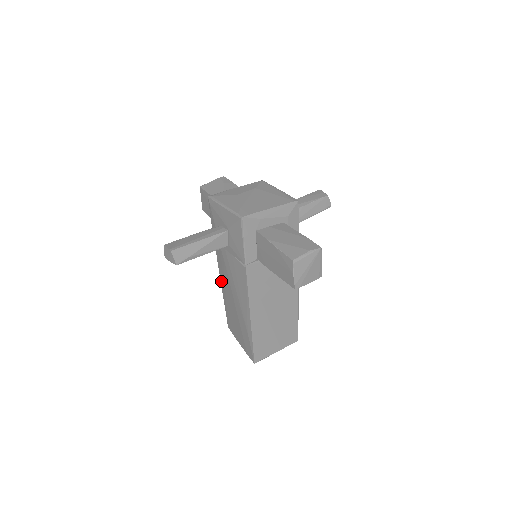
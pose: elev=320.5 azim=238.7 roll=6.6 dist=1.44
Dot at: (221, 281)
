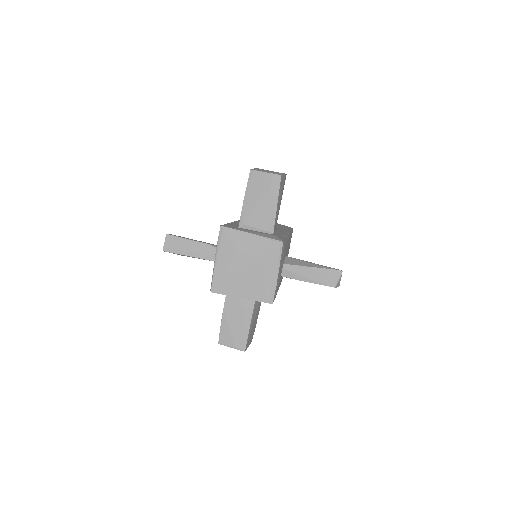
Dot at: occluded
